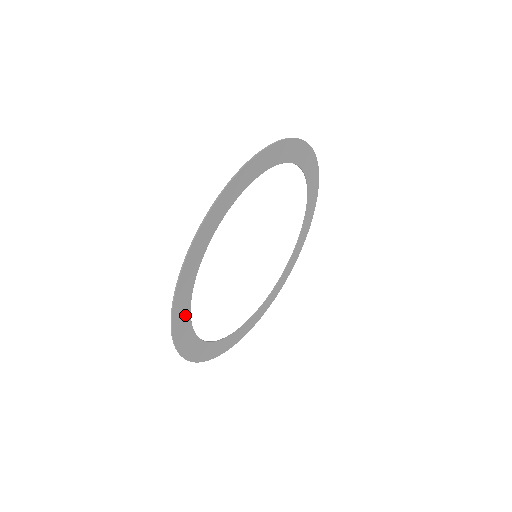
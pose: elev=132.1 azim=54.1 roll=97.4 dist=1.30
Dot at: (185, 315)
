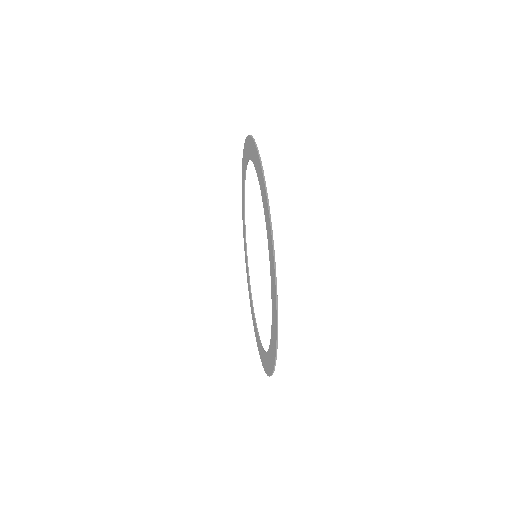
Dot at: occluded
